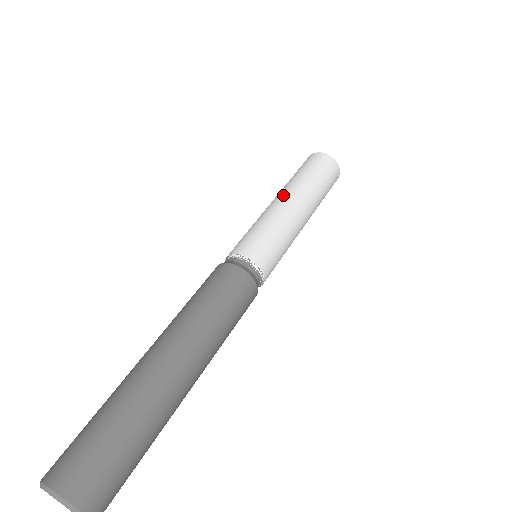
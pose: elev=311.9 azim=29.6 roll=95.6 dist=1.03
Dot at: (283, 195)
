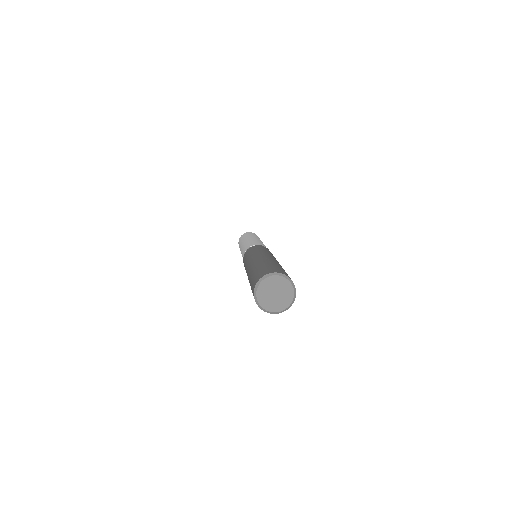
Dot at: (241, 245)
